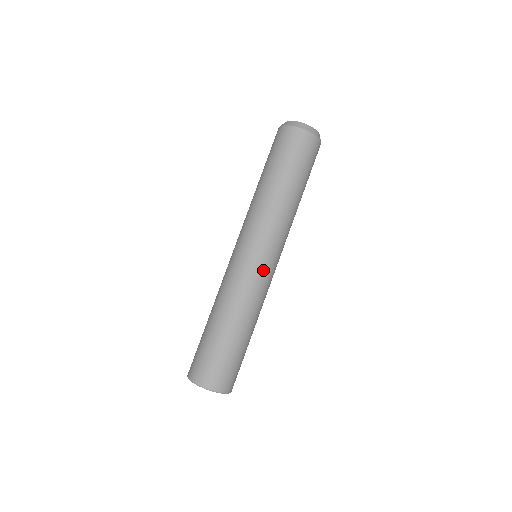
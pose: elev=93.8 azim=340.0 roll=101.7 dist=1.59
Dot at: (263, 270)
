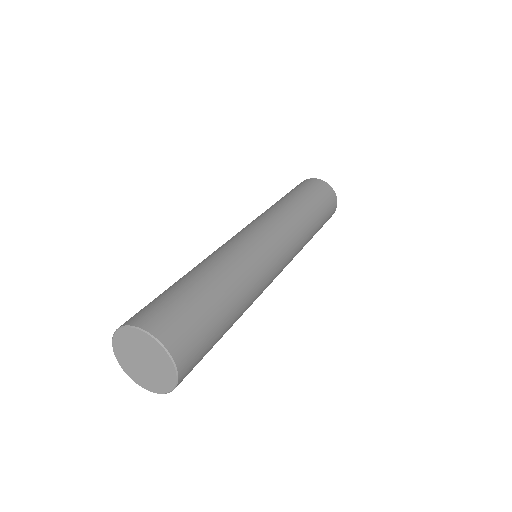
Dot at: (245, 235)
